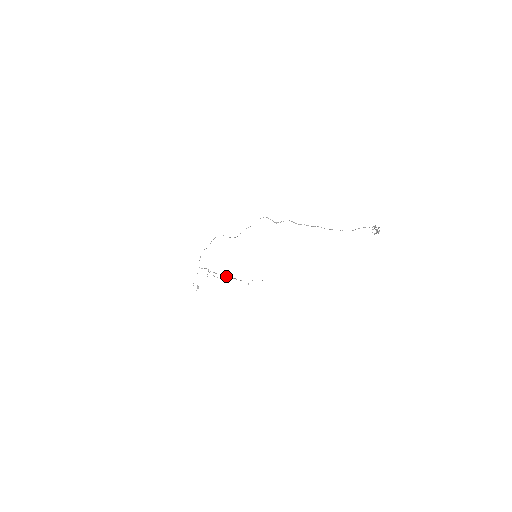
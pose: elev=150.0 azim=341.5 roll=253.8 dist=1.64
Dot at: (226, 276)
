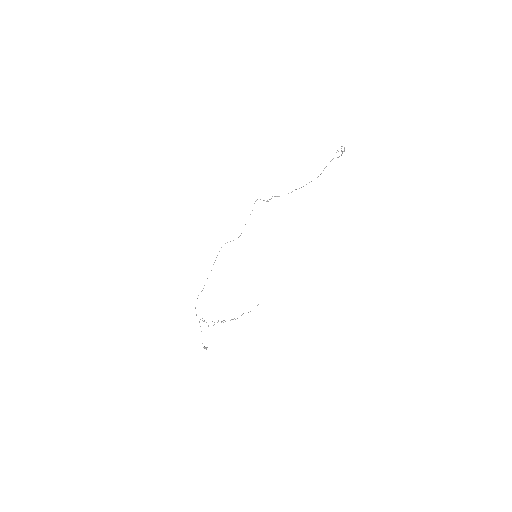
Dot at: (223, 322)
